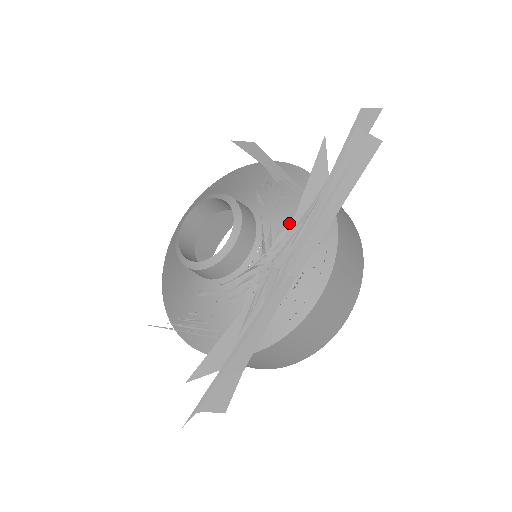
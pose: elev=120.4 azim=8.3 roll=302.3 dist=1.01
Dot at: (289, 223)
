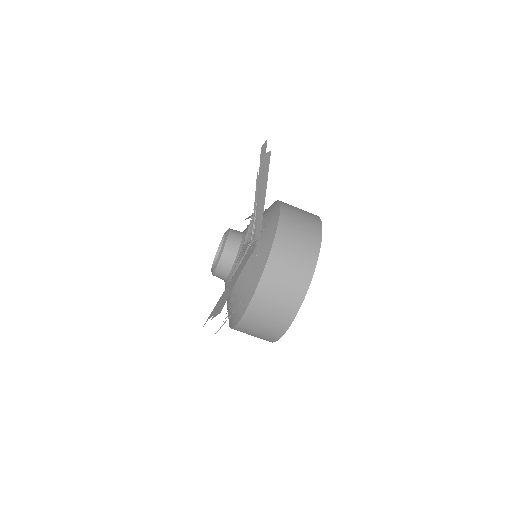
Dot at: (252, 219)
